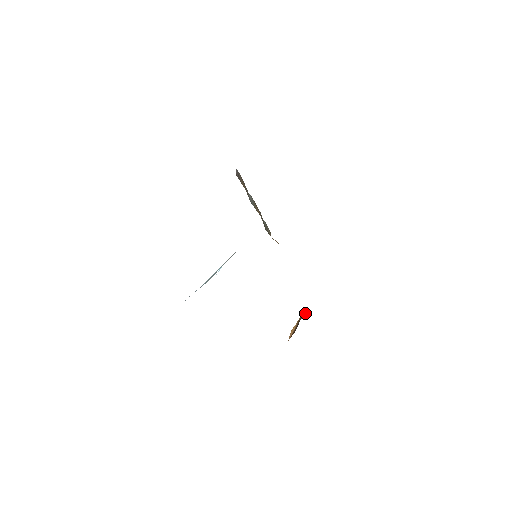
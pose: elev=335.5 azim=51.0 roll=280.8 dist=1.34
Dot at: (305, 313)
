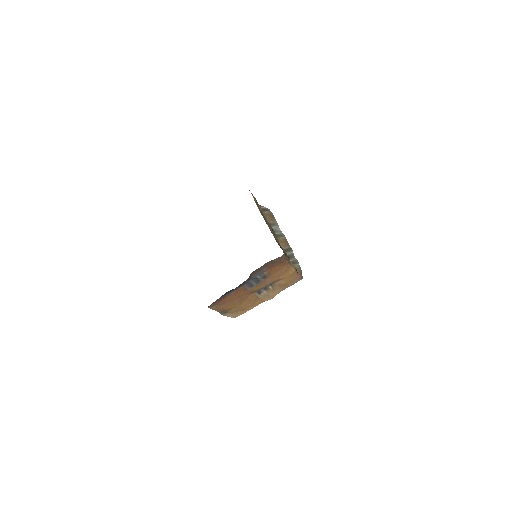
Dot at: occluded
